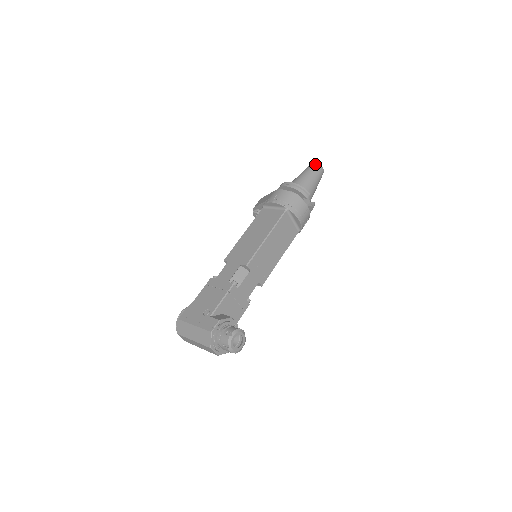
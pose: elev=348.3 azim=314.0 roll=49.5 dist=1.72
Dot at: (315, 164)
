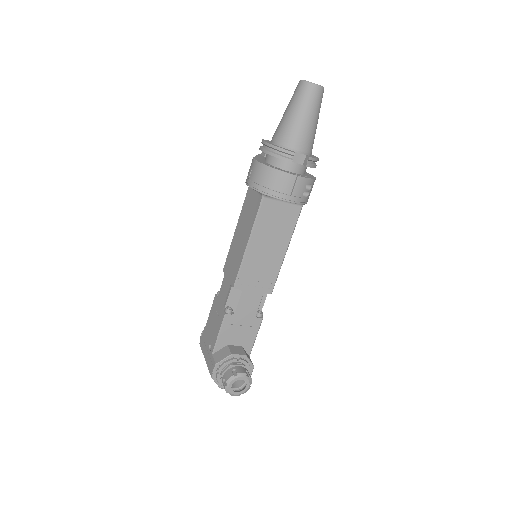
Dot at: (301, 84)
